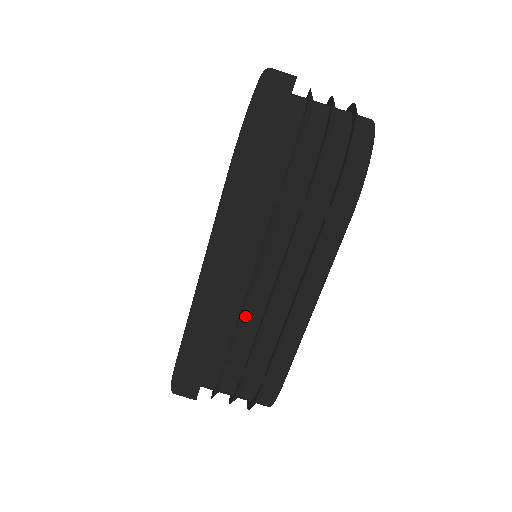
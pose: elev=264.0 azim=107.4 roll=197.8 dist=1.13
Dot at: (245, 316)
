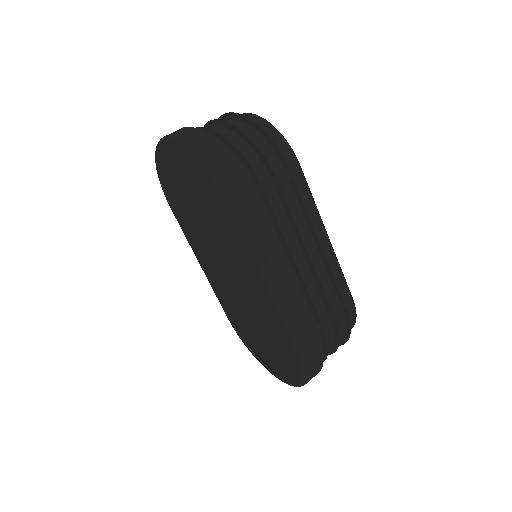
Dot at: (302, 281)
